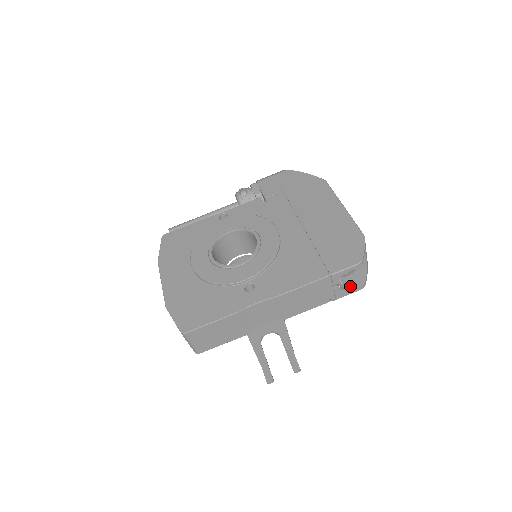
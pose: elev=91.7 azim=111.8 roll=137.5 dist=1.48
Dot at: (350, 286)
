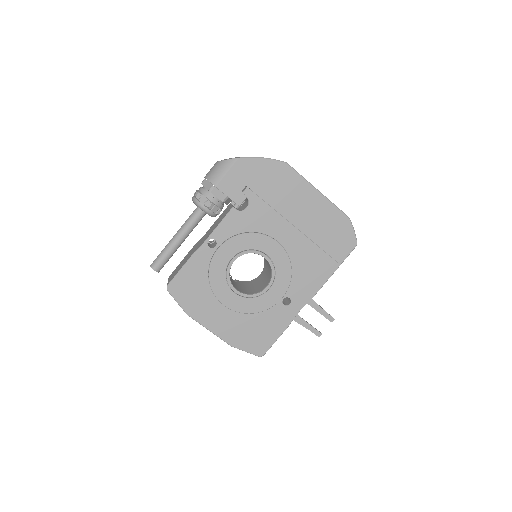
Dot at: occluded
